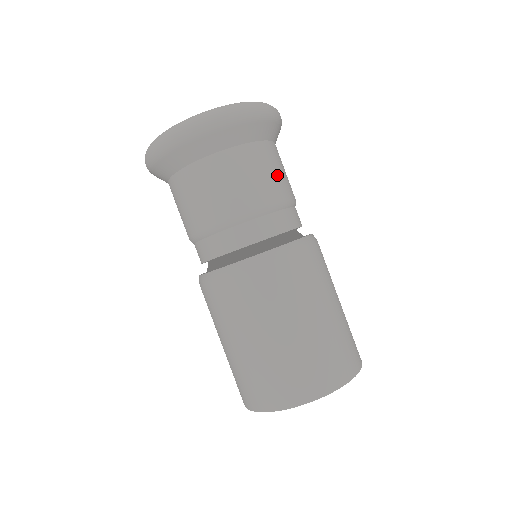
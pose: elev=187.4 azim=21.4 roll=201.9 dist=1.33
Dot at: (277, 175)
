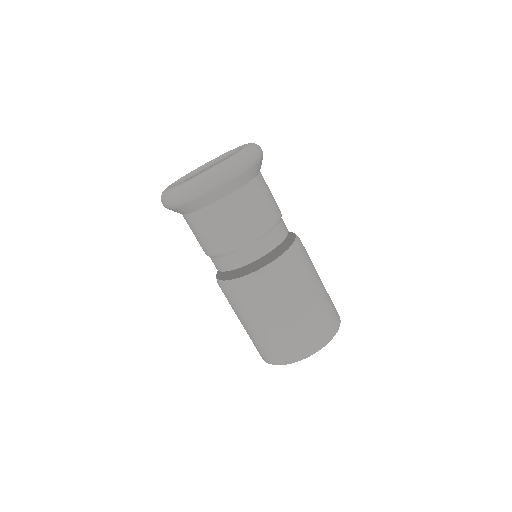
Dot at: (272, 197)
